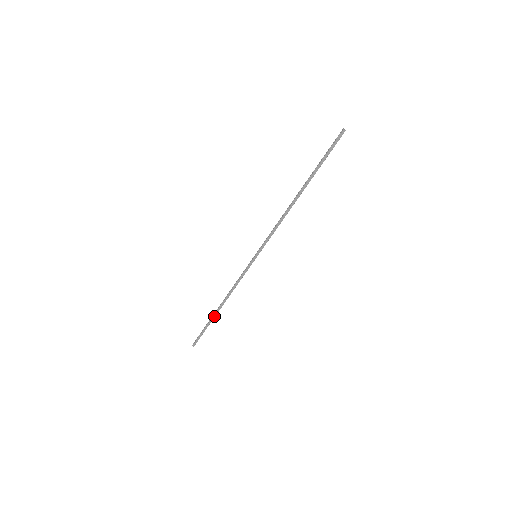
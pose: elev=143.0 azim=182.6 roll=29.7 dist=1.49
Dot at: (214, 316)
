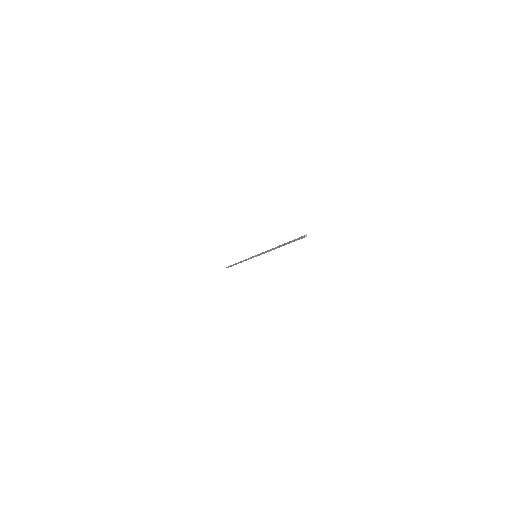
Dot at: (236, 264)
